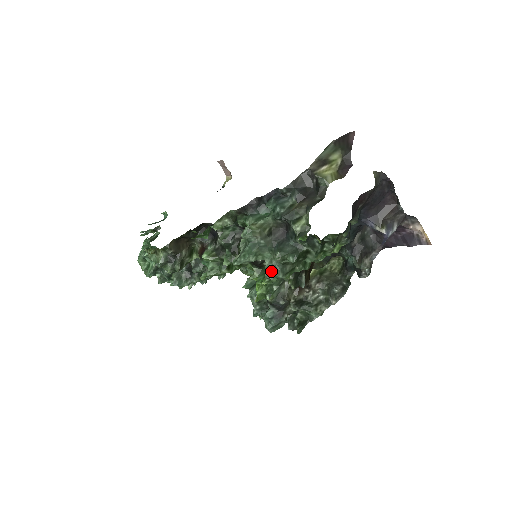
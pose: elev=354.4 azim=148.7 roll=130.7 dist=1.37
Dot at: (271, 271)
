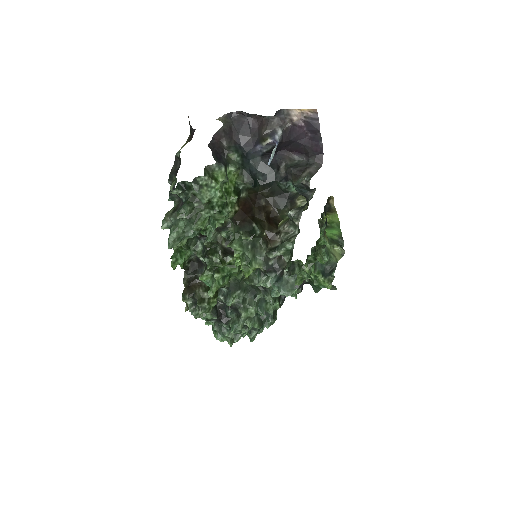
Dot at: (185, 229)
